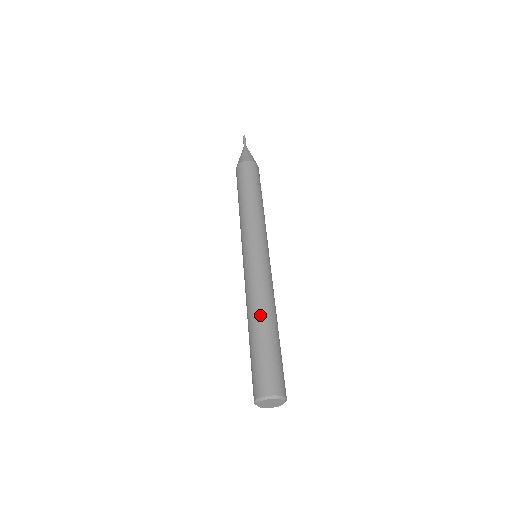
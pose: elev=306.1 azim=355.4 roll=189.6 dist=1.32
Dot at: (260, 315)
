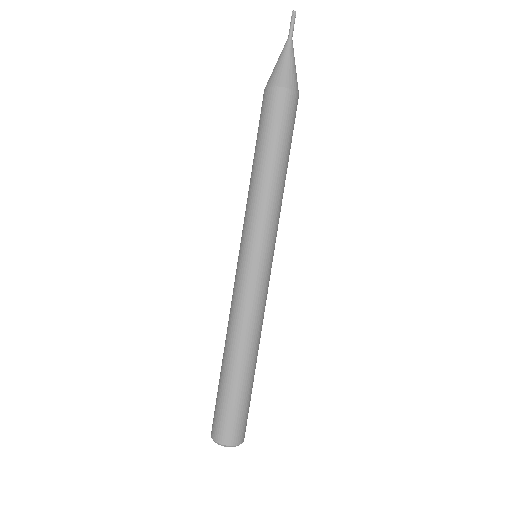
Dot at: (251, 355)
